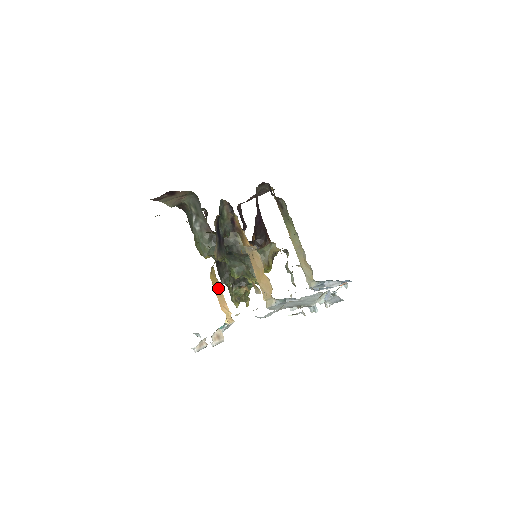
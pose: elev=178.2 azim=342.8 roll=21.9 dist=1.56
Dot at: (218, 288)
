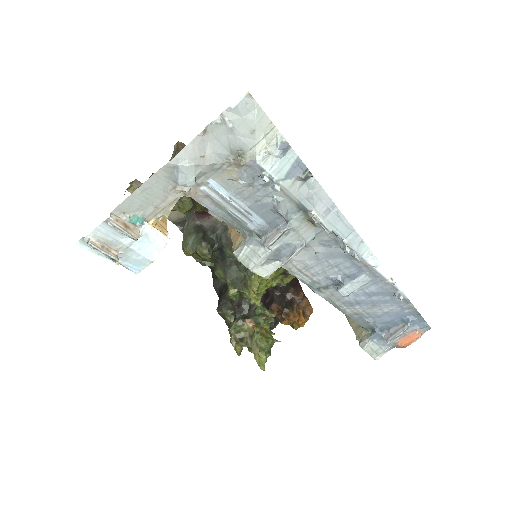
Dot at: occluded
